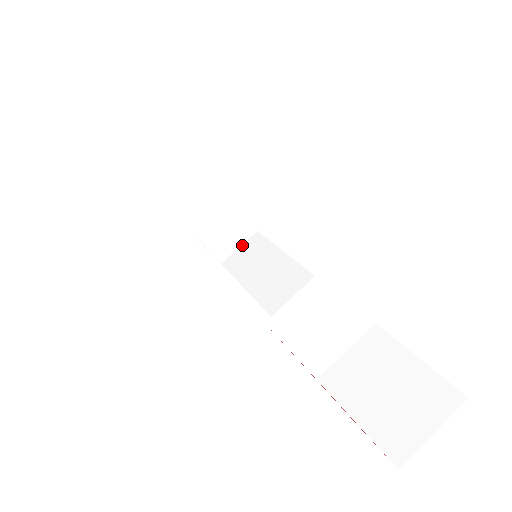
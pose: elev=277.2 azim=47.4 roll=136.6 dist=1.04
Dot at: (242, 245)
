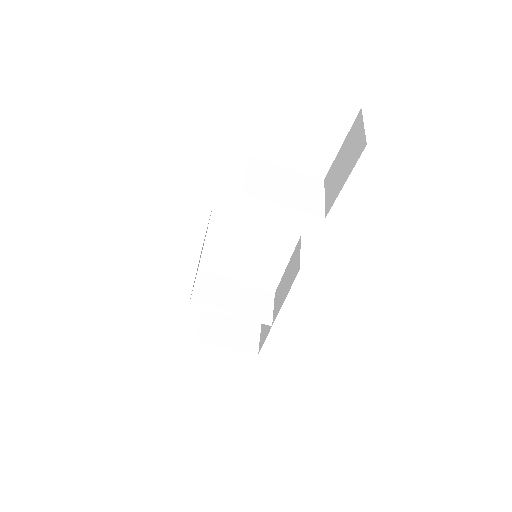
Dot at: (273, 306)
